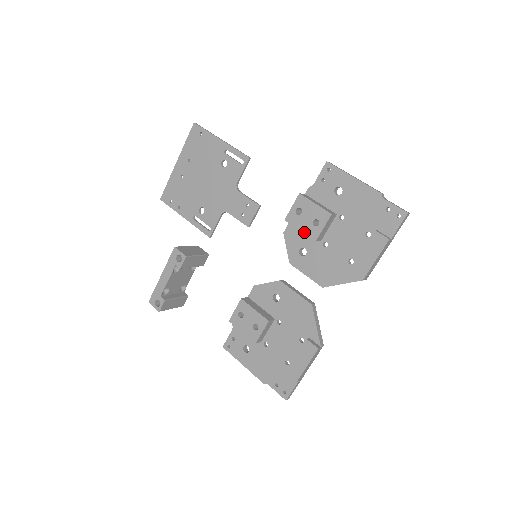
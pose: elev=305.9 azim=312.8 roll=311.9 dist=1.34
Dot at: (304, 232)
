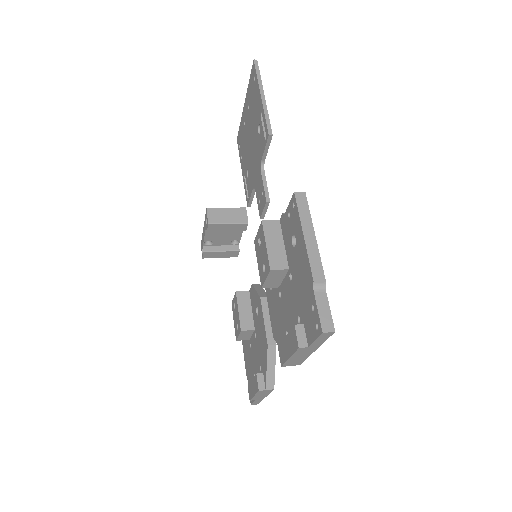
Dot at: (259, 269)
